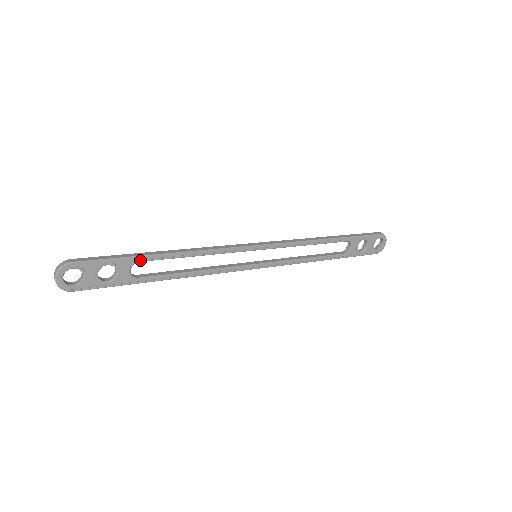
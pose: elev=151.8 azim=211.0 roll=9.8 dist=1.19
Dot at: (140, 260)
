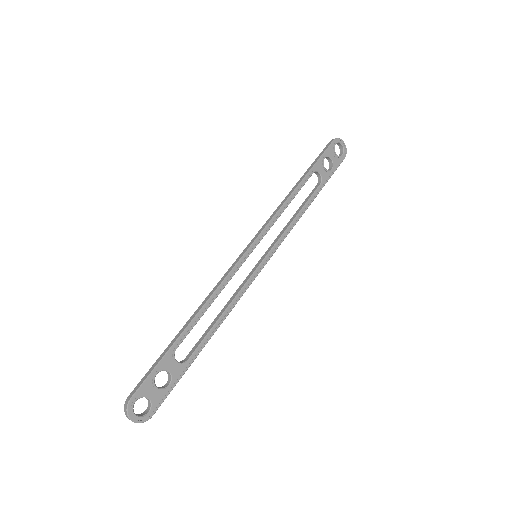
Dot at: (176, 347)
